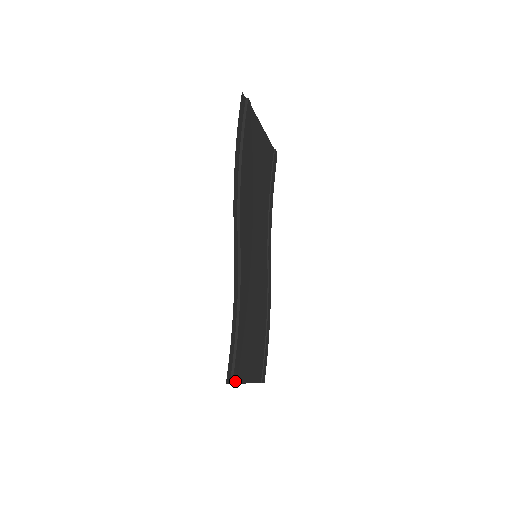
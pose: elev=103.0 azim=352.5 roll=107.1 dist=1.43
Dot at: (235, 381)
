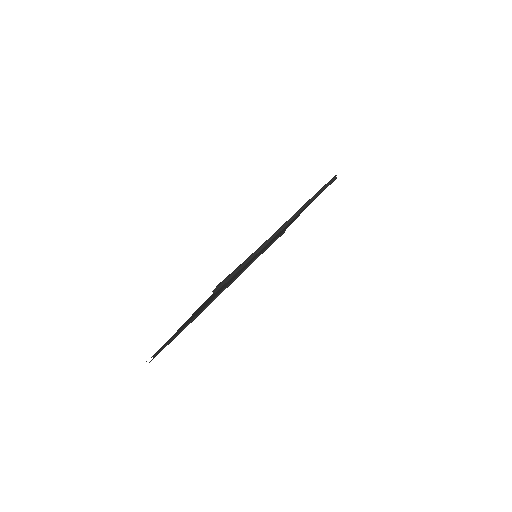
Dot at: occluded
